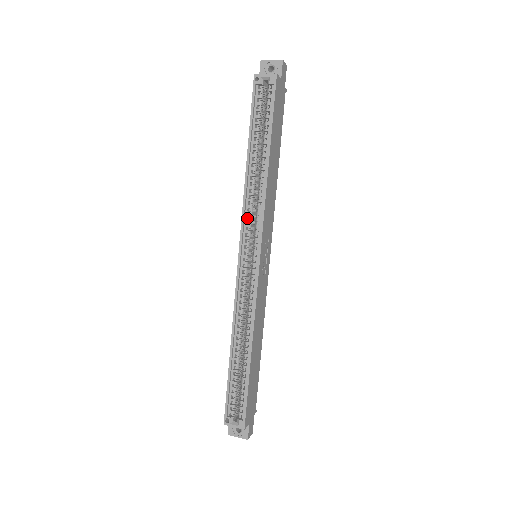
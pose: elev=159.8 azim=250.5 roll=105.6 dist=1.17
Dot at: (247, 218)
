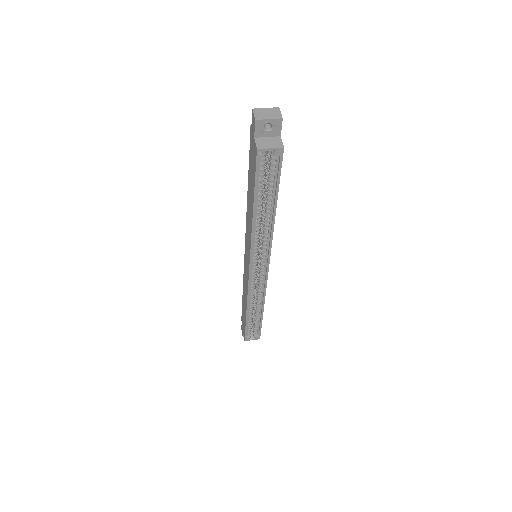
Dot at: (254, 249)
